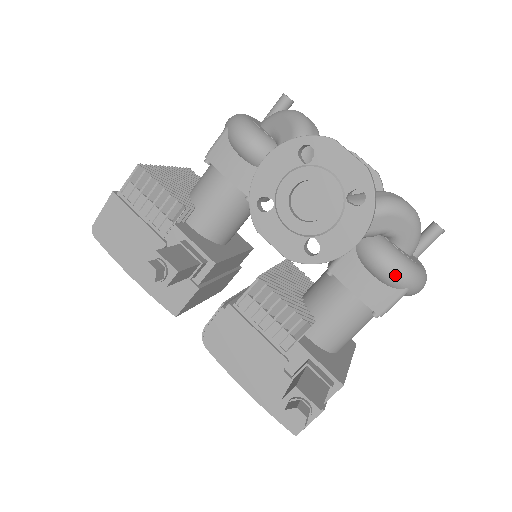
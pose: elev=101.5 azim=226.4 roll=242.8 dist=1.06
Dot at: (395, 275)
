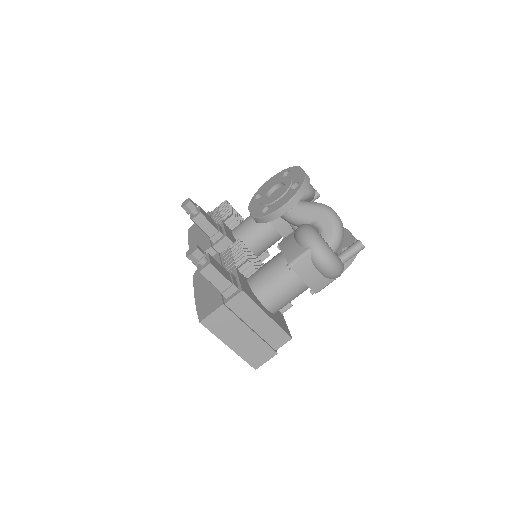
Dot at: (304, 236)
